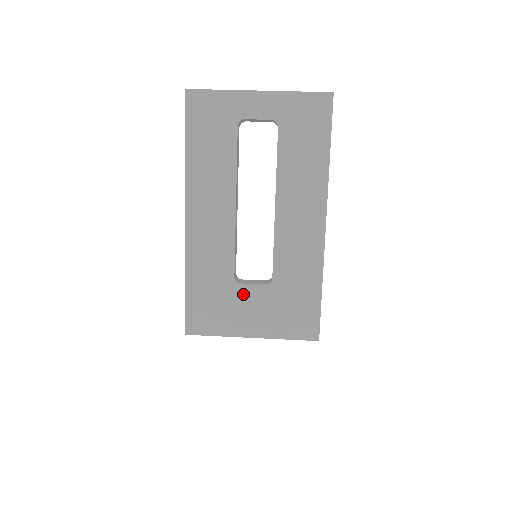
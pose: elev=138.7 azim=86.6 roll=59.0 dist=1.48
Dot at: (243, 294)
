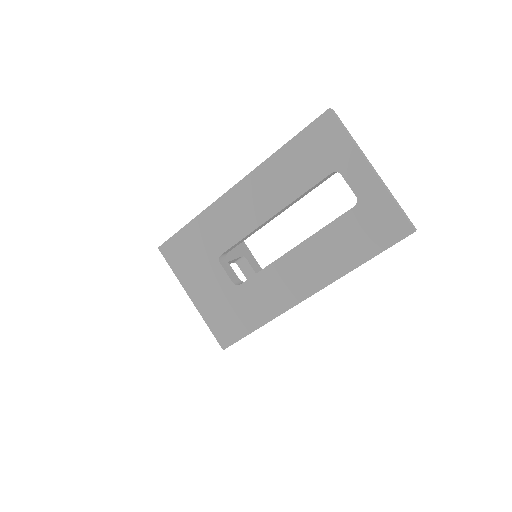
Dot at: (214, 270)
